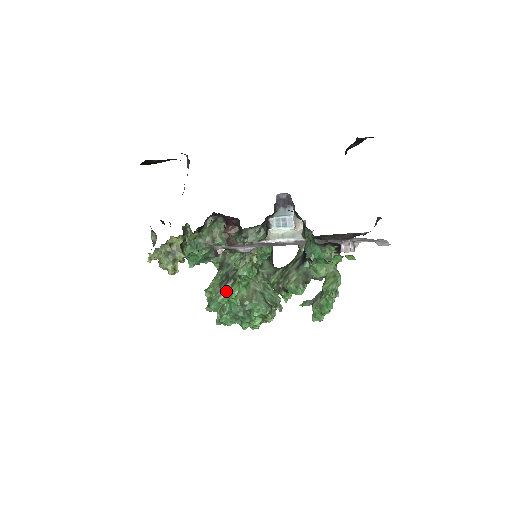
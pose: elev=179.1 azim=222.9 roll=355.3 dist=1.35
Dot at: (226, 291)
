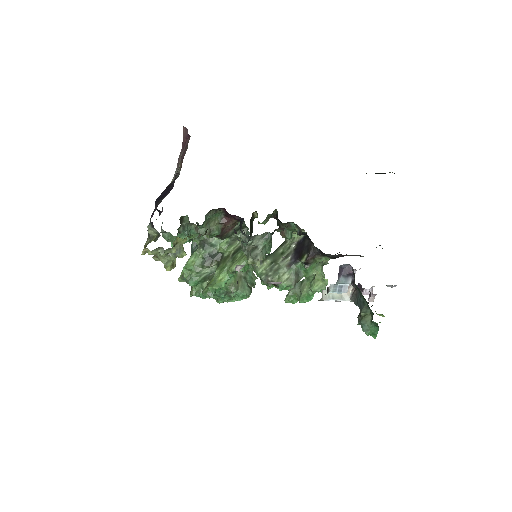
Dot at: (208, 271)
